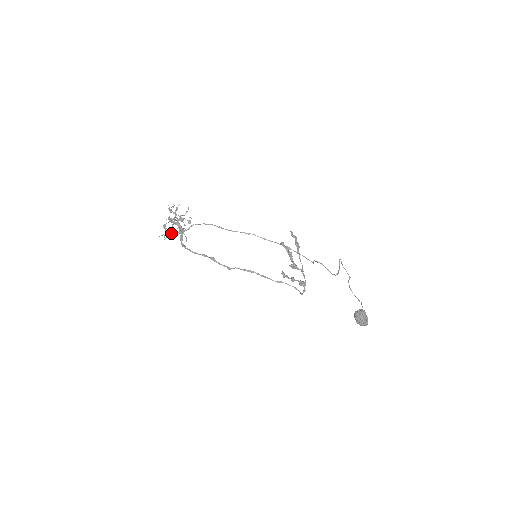
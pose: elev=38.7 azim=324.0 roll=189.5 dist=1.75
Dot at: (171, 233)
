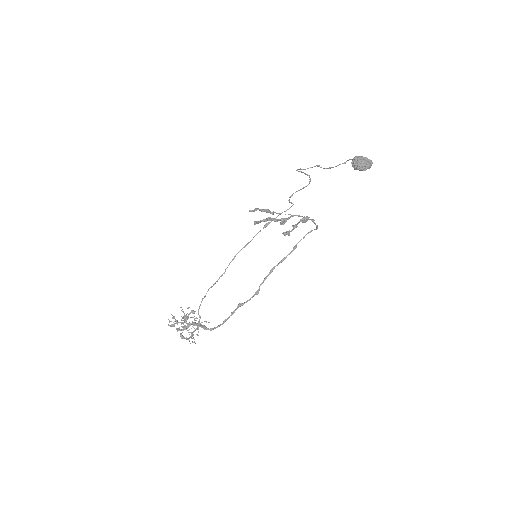
Dot at: (193, 334)
